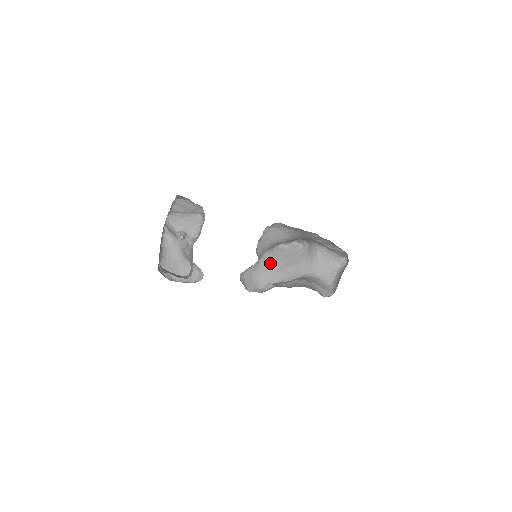
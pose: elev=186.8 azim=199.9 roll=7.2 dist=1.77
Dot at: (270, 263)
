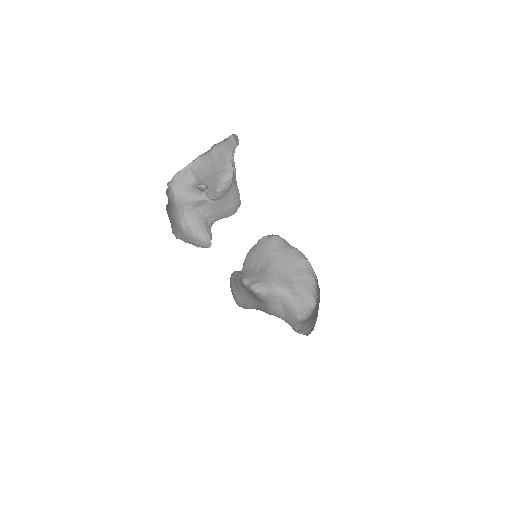
Dot at: (242, 288)
